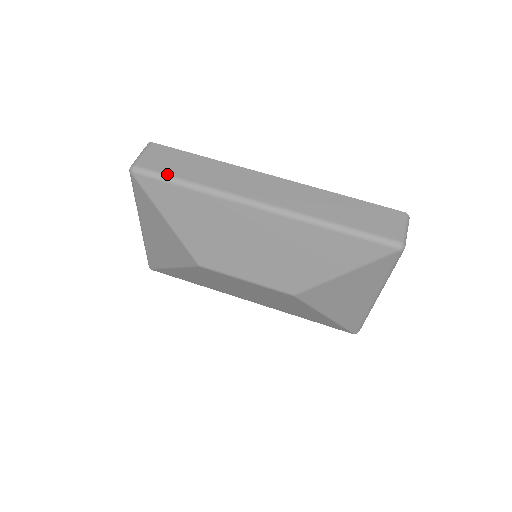
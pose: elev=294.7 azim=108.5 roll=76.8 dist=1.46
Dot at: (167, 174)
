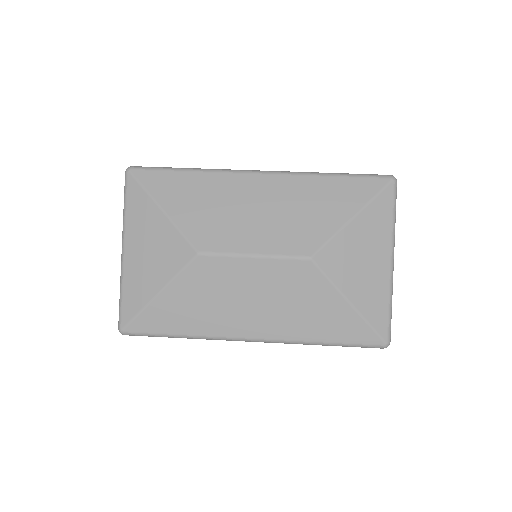
Dot at: (165, 167)
